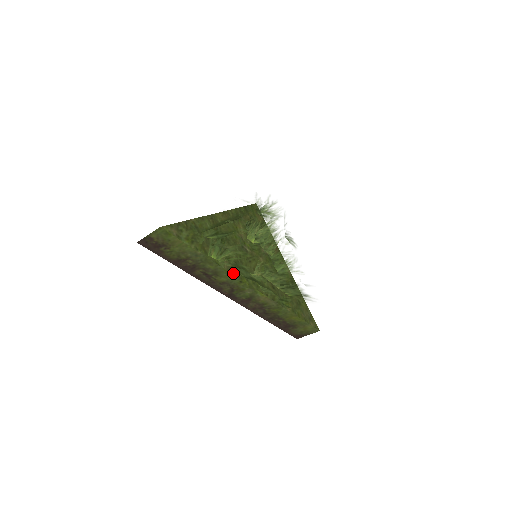
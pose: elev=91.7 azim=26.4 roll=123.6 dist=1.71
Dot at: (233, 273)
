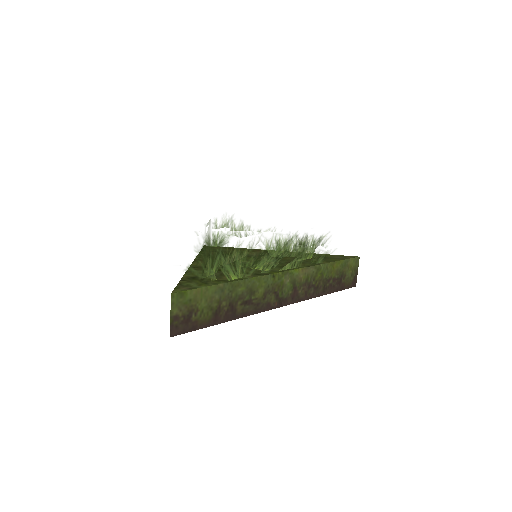
Dot at: (261, 275)
